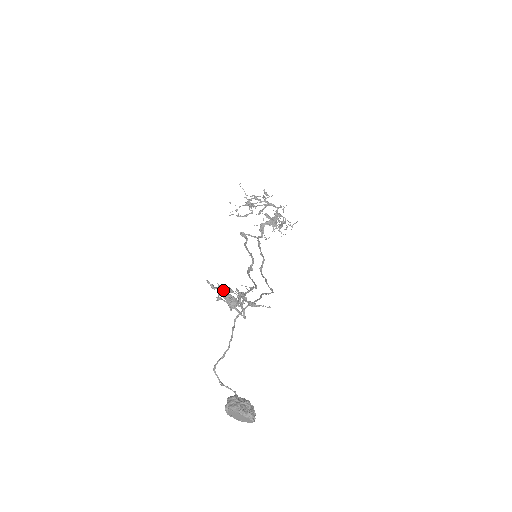
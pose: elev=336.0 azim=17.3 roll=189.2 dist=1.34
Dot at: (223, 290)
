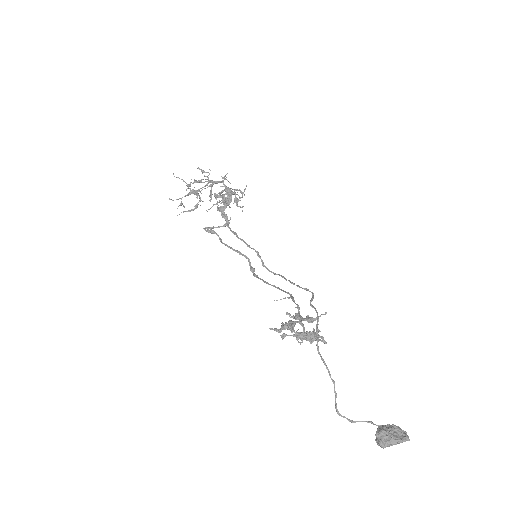
Dot at: occluded
